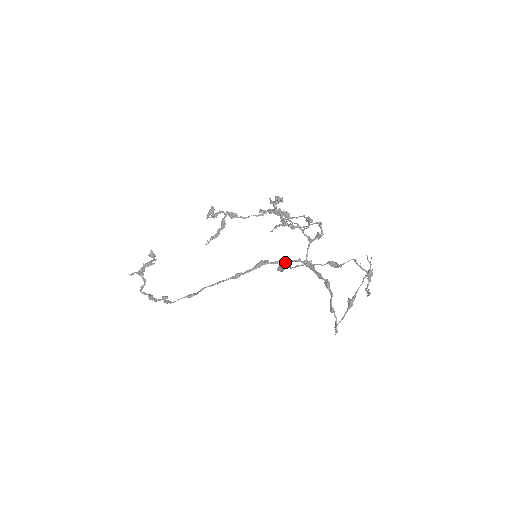
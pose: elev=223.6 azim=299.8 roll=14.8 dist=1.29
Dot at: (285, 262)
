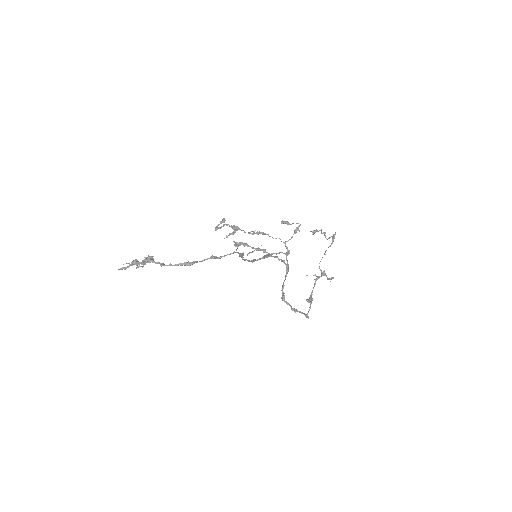
Dot at: (279, 259)
